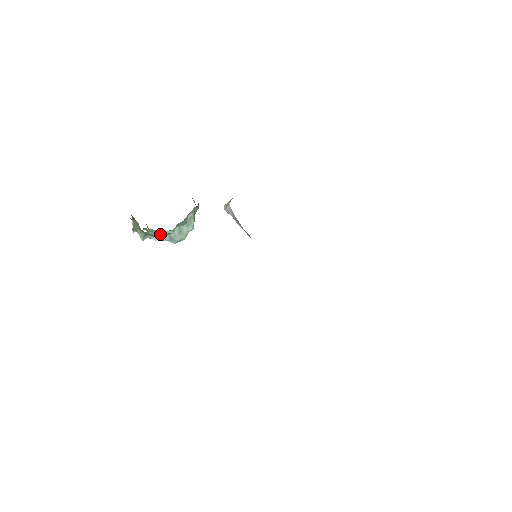
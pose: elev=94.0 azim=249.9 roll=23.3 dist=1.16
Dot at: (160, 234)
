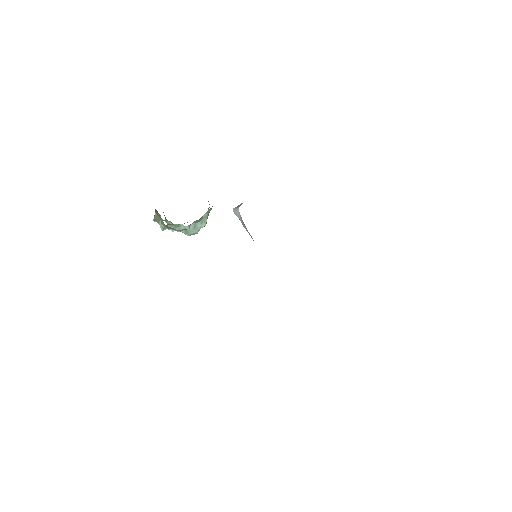
Dot at: (177, 227)
